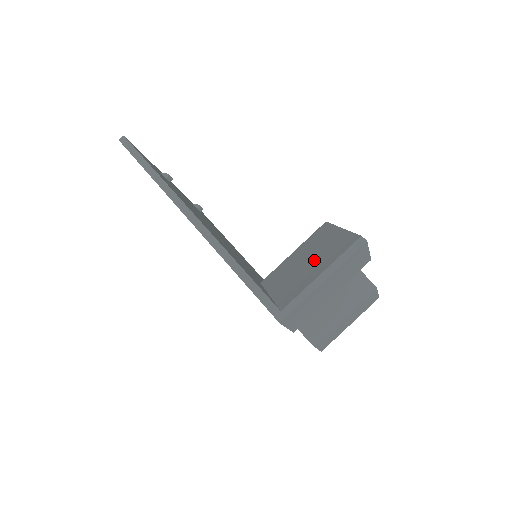
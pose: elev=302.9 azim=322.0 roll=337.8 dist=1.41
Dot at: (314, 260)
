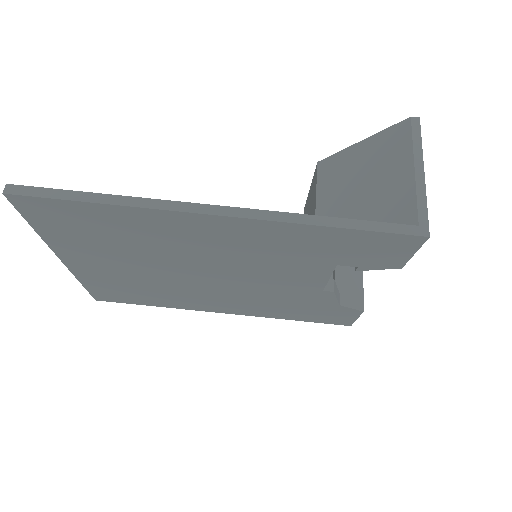
Dot at: (374, 177)
